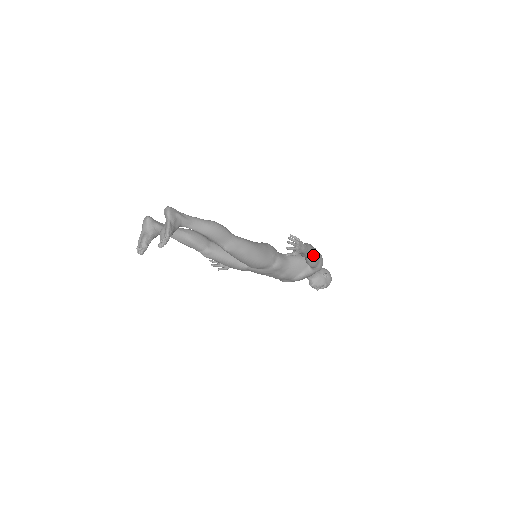
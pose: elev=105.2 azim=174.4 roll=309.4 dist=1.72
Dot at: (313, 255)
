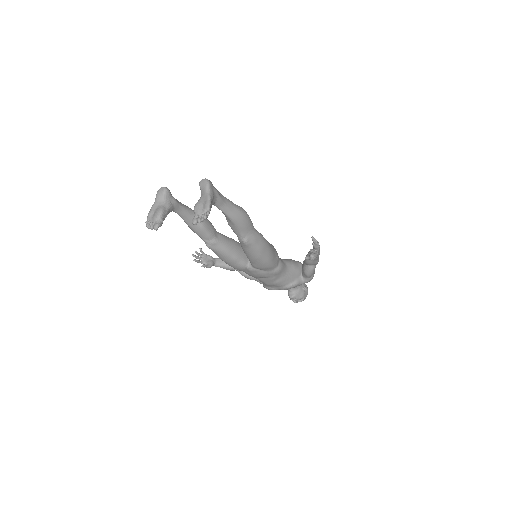
Dot at: occluded
